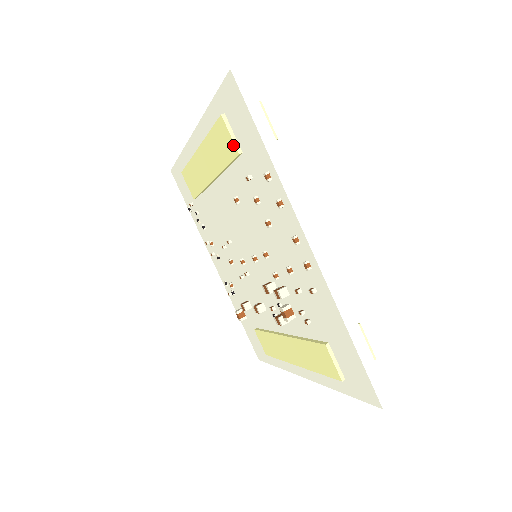
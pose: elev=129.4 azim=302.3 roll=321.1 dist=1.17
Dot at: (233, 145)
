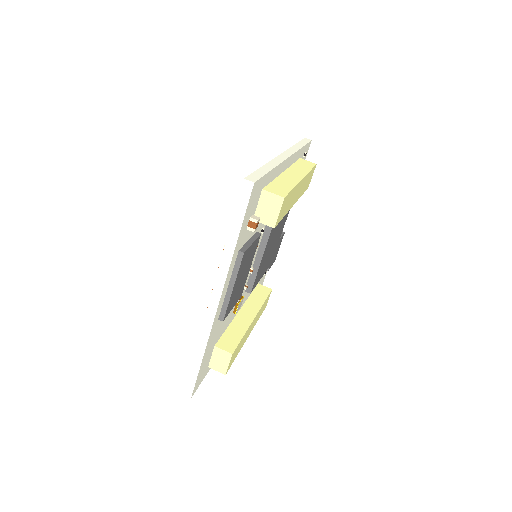
Dot at: occluded
